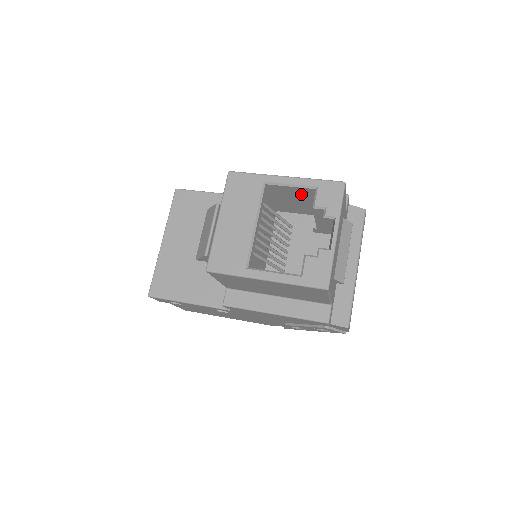
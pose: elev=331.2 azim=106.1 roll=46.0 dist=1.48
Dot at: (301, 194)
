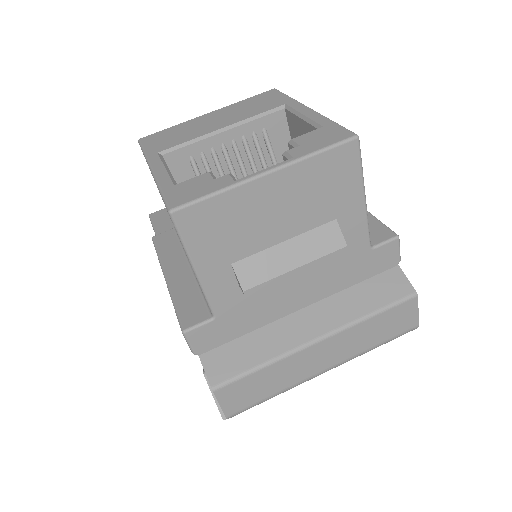
Dot at: occluded
